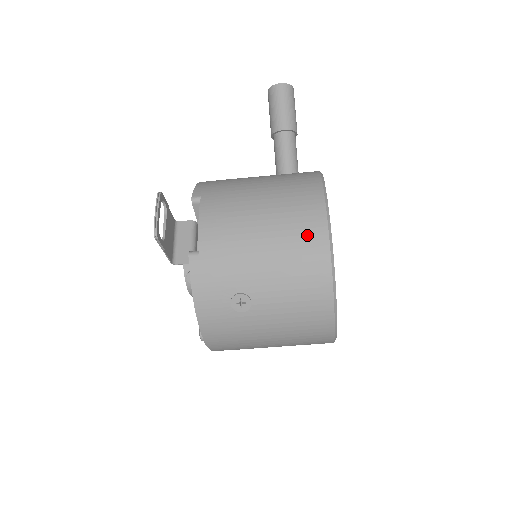
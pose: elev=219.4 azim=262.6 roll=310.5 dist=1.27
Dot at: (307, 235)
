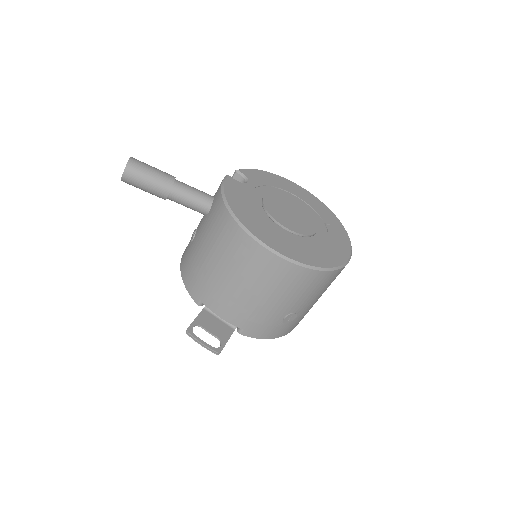
Dot at: (276, 272)
